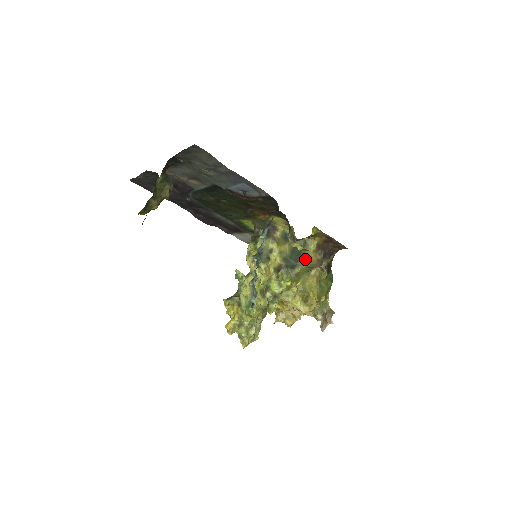
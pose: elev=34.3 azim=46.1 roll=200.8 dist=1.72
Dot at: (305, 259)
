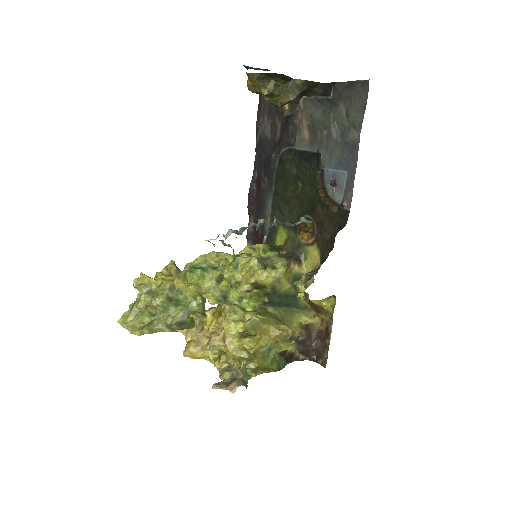
Dot at: (287, 315)
